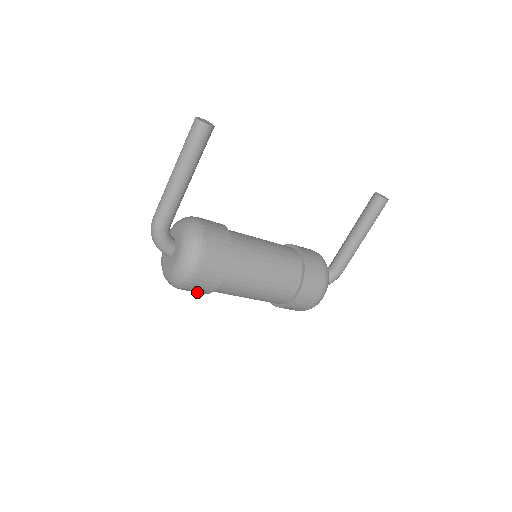
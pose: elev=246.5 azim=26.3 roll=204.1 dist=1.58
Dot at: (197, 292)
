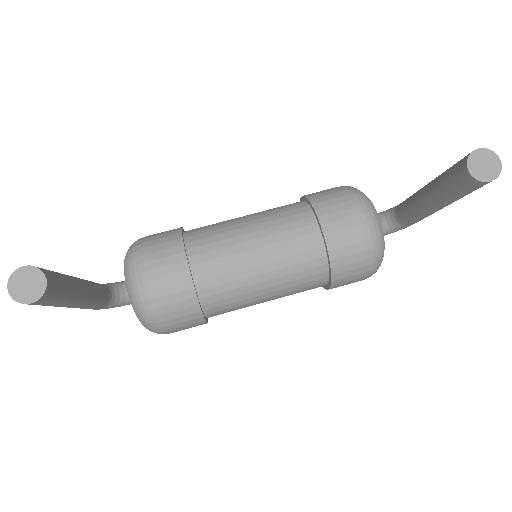
Dot at: occluded
